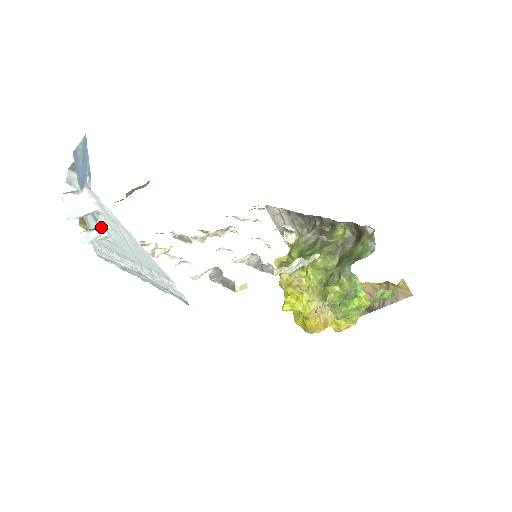
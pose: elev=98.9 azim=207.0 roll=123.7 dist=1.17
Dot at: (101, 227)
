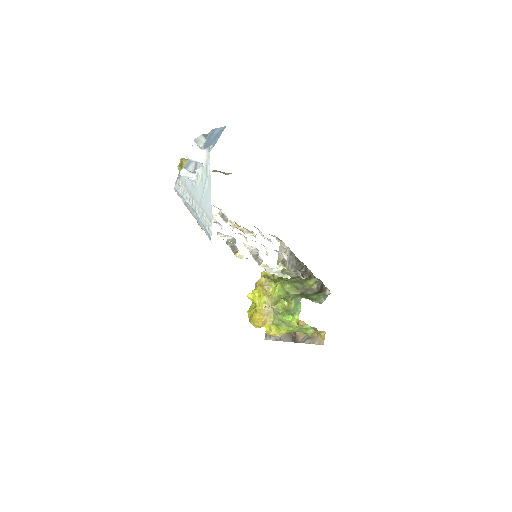
Dot at: (195, 174)
